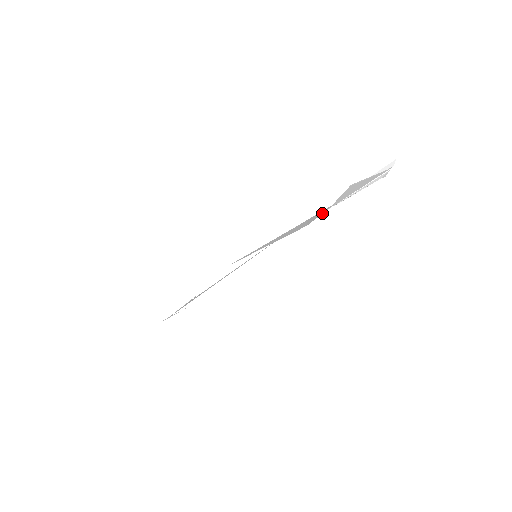
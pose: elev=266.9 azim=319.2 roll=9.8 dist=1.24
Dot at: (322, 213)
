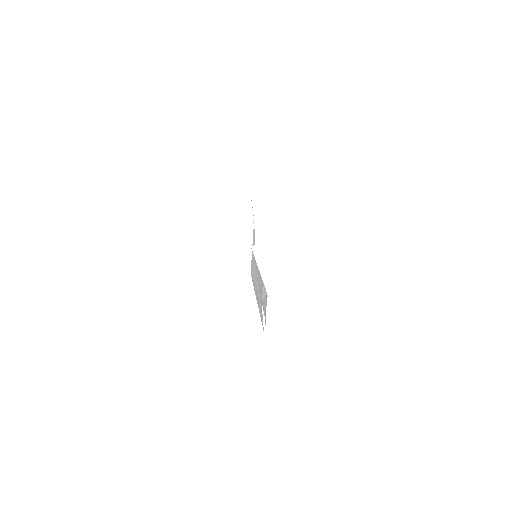
Dot at: occluded
